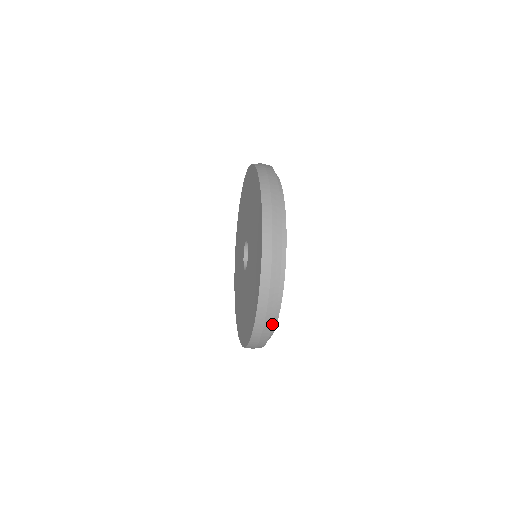
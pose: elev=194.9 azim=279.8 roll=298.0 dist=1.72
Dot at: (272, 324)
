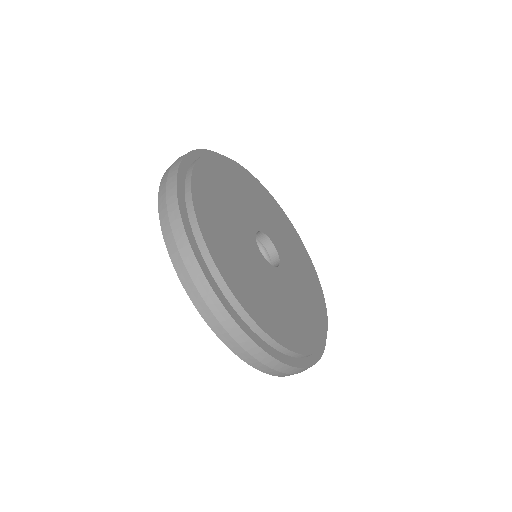
Dot at: (183, 227)
